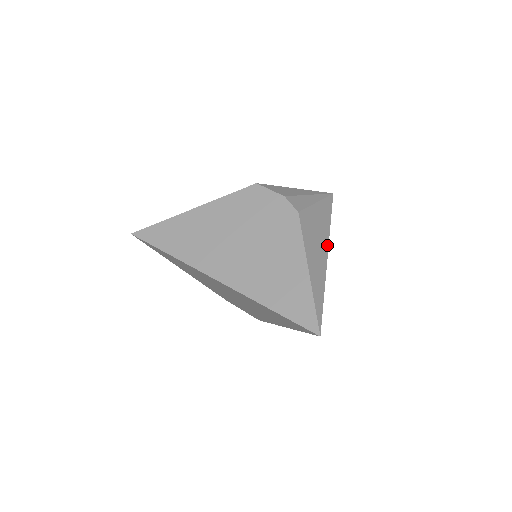
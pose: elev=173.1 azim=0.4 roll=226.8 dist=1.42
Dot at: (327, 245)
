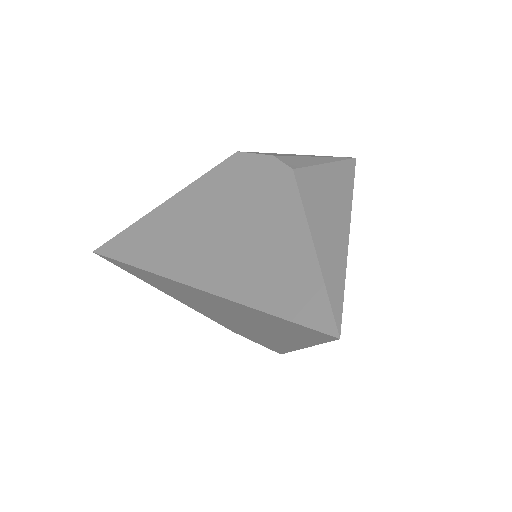
Dot at: (348, 214)
